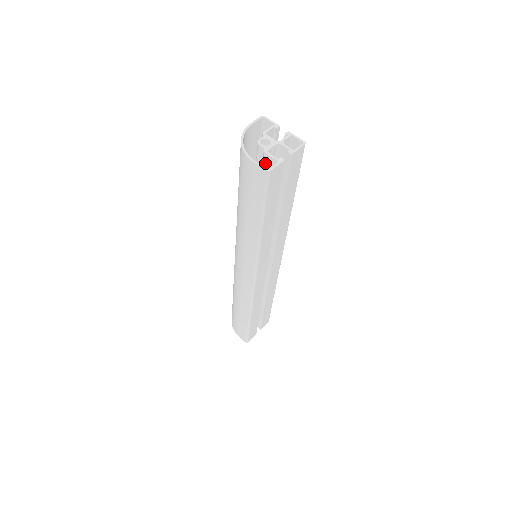
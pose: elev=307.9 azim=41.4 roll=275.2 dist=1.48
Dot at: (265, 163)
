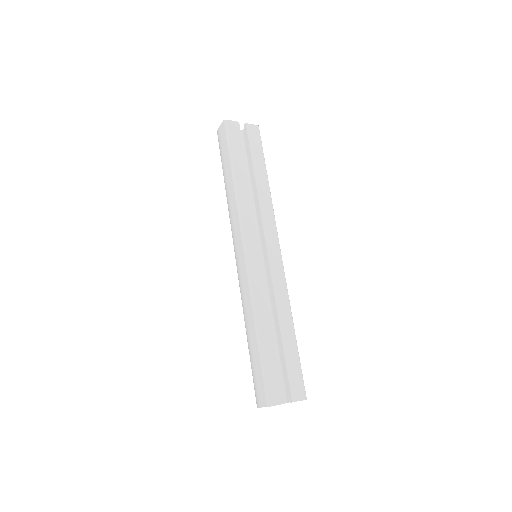
Dot at: occluded
